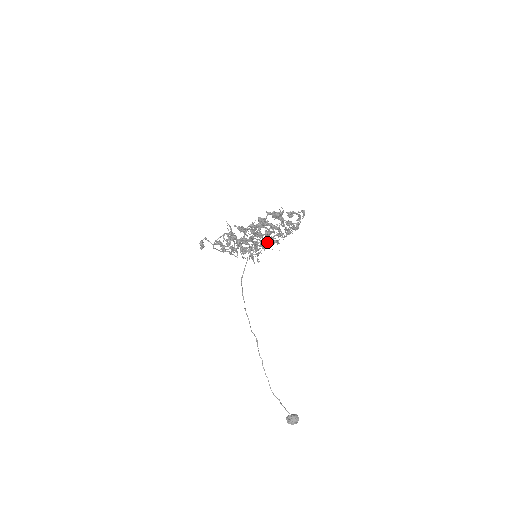
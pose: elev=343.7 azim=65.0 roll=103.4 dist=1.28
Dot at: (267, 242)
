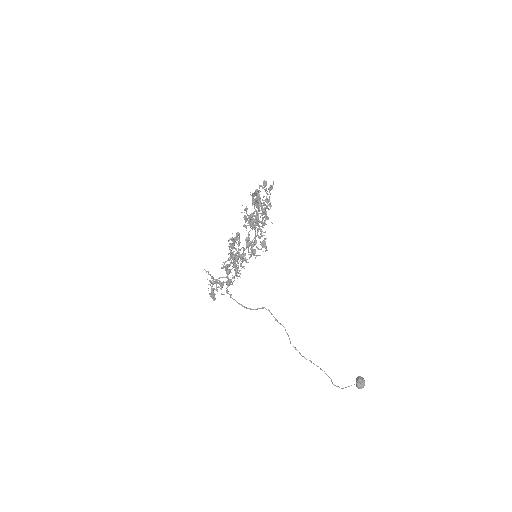
Dot at: (268, 218)
